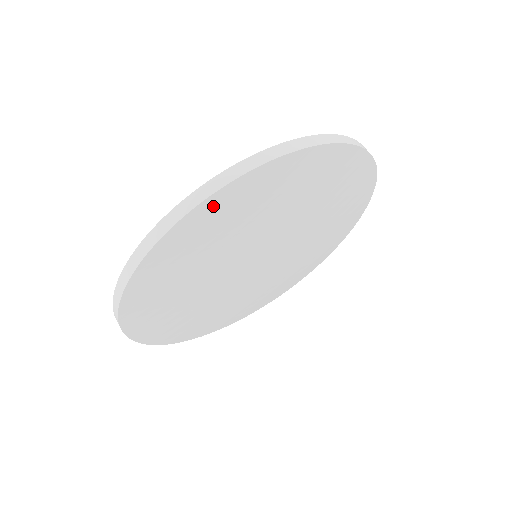
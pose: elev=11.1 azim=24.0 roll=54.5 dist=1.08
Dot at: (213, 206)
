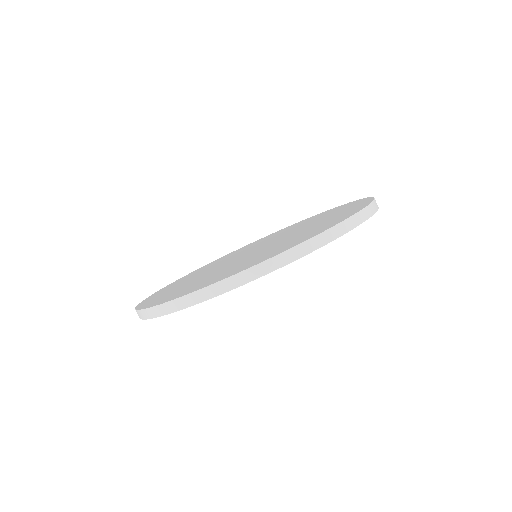
Dot at: occluded
